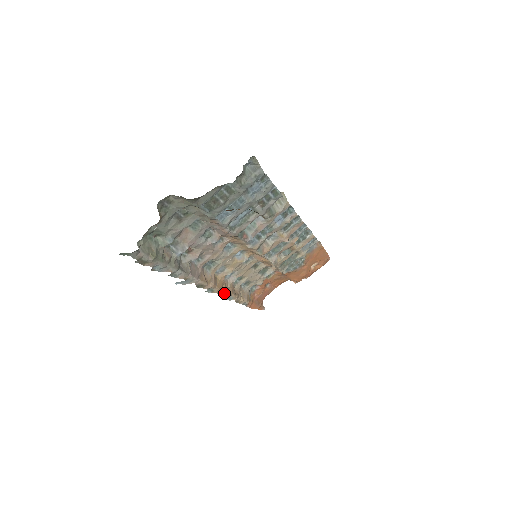
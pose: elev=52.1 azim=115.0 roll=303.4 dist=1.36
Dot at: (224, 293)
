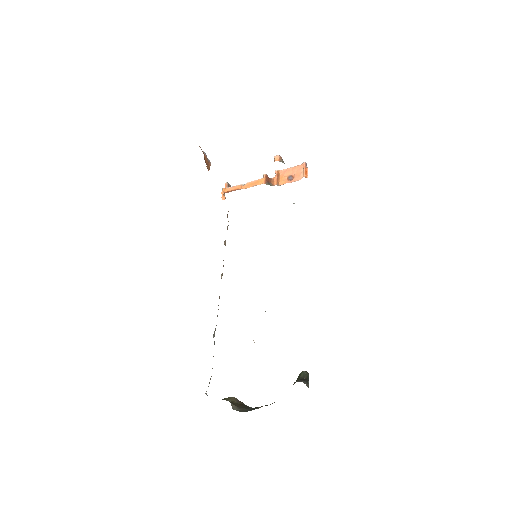
Dot at: occluded
